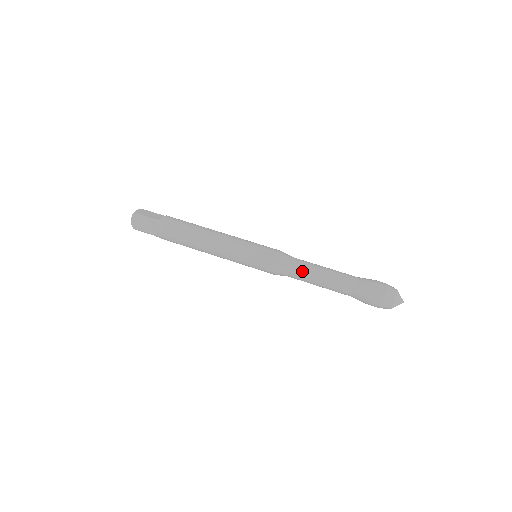
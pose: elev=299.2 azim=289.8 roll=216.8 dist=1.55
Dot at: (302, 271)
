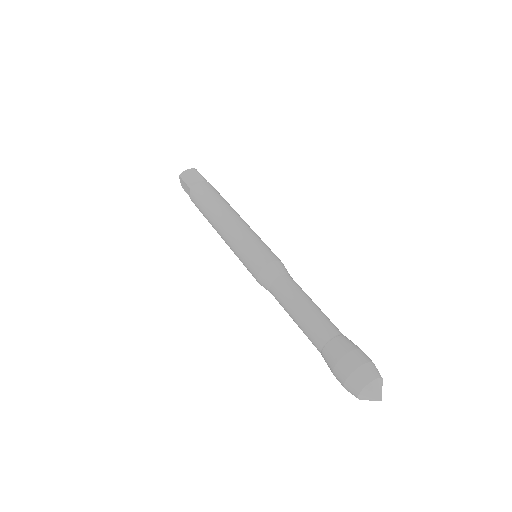
Dot at: (293, 284)
